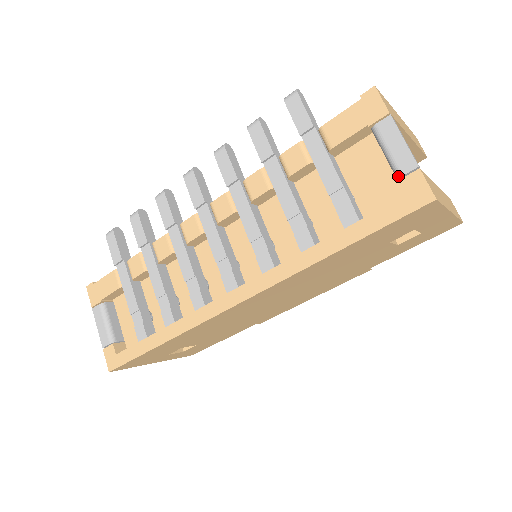
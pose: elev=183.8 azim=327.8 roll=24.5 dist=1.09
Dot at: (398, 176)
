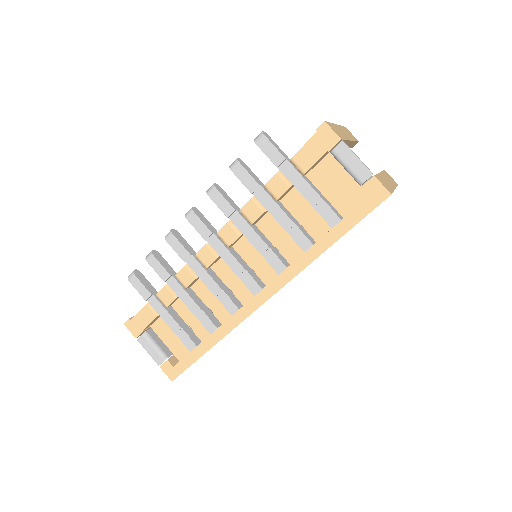
Dot at: (360, 183)
